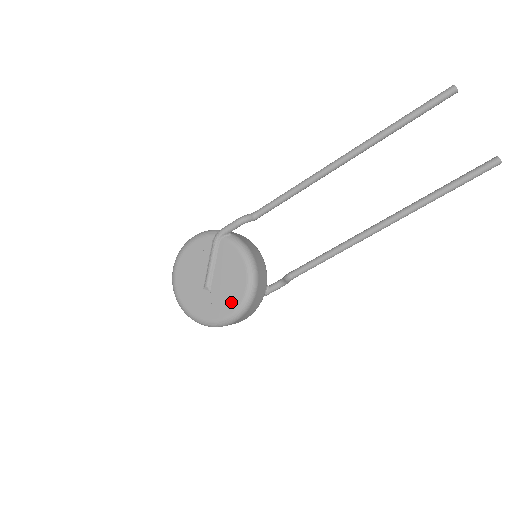
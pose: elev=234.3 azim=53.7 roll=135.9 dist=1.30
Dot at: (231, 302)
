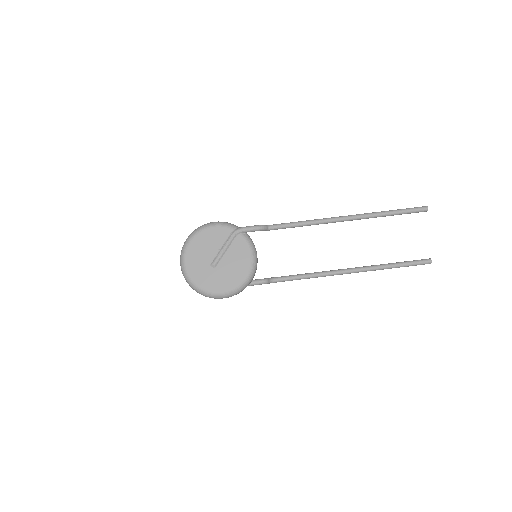
Dot at: (229, 283)
